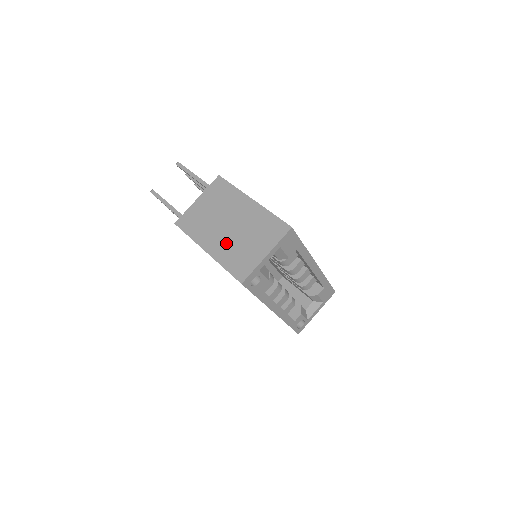
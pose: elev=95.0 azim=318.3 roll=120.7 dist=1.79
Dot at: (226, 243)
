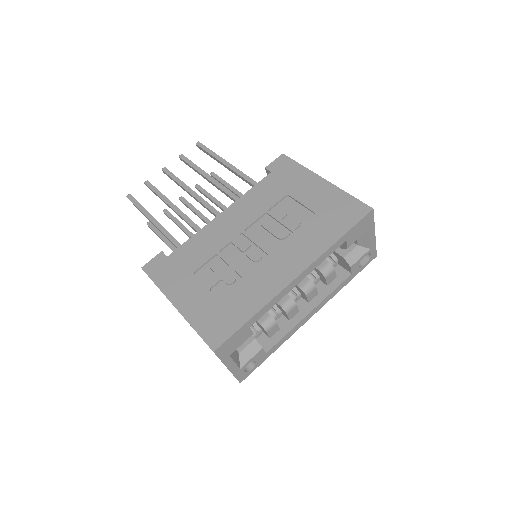
Dot at: occluded
